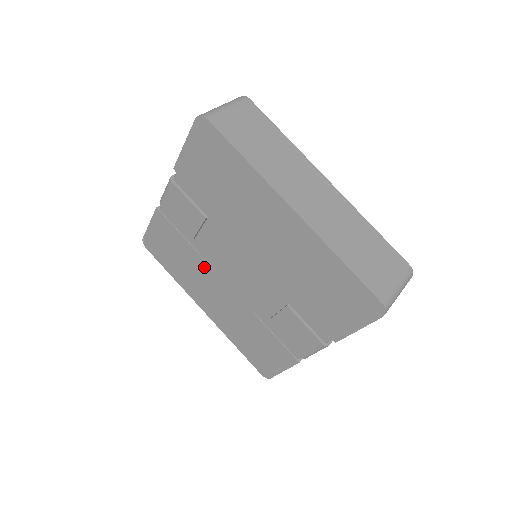
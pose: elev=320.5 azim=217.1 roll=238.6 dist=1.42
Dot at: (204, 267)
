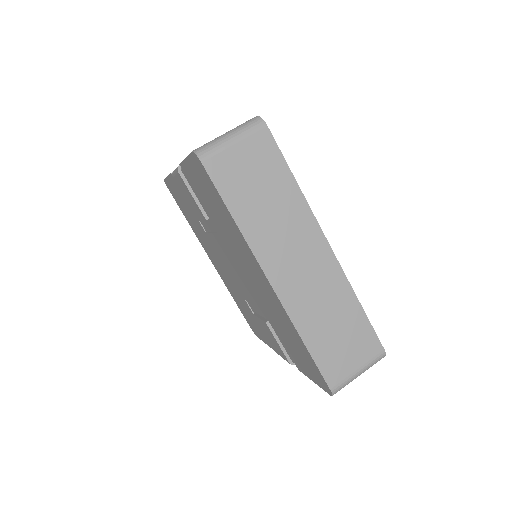
Dot at: (209, 242)
